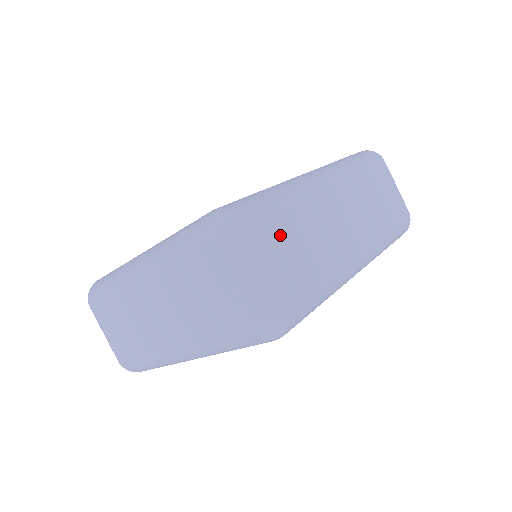
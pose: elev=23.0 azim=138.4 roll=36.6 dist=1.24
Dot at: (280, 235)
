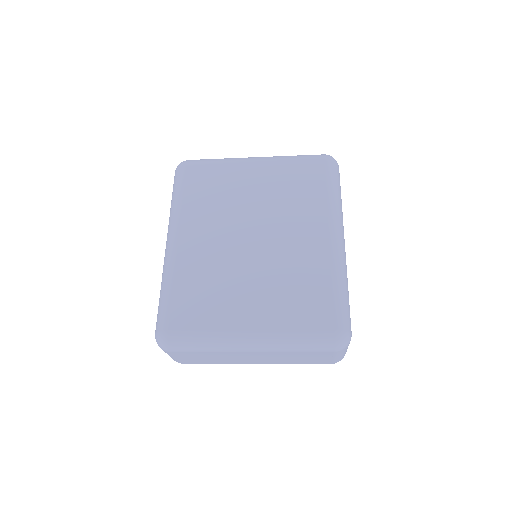
Dot at: occluded
